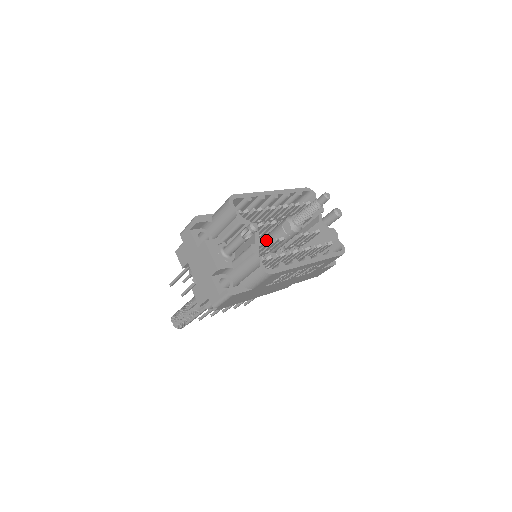
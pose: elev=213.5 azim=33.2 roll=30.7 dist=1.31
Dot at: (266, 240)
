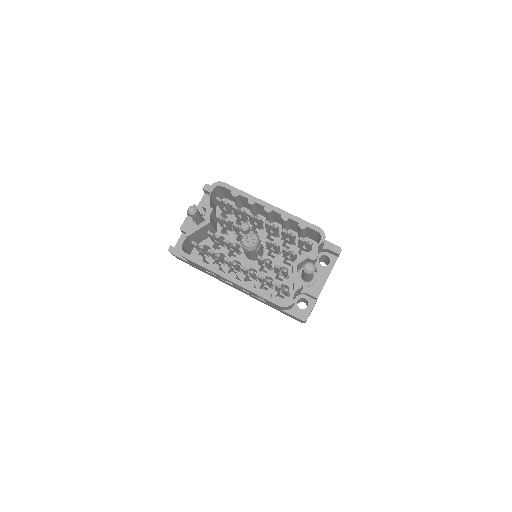
Dot at: occluded
